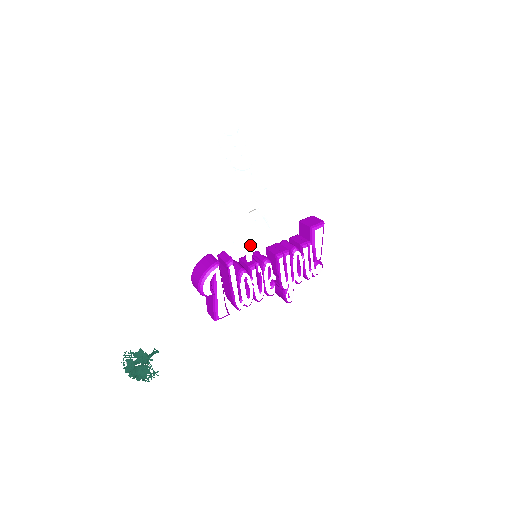
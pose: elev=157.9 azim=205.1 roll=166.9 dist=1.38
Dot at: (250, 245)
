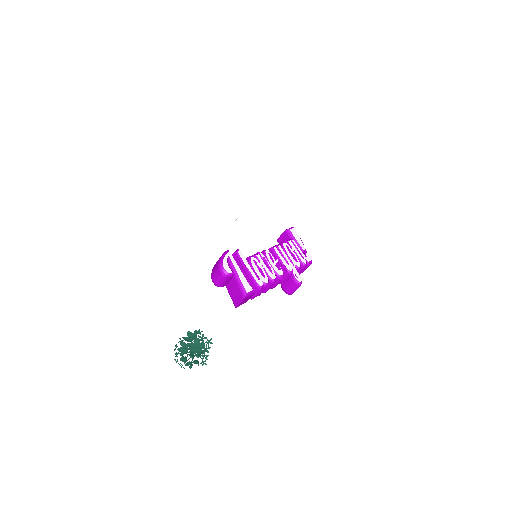
Dot at: (247, 244)
